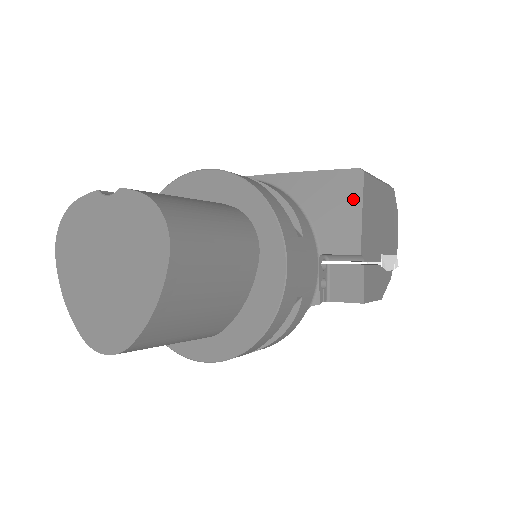
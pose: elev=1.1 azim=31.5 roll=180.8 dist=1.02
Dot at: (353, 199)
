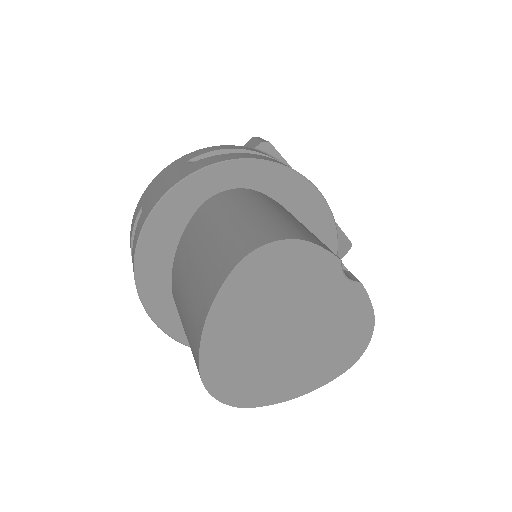
Dot at: occluded
